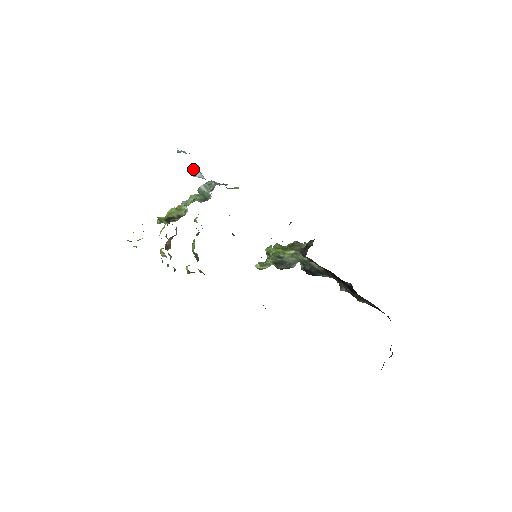
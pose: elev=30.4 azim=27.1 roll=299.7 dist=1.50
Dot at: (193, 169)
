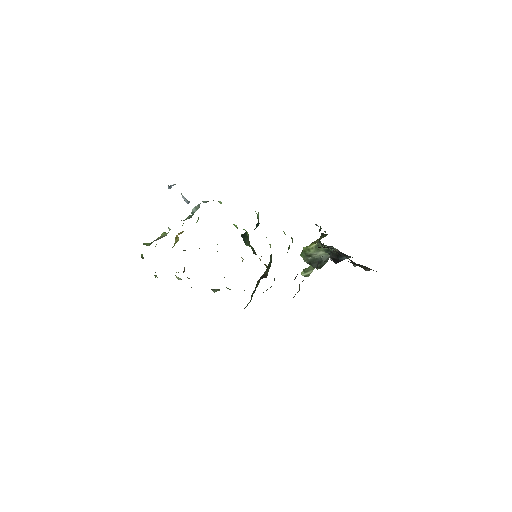
Dot at: (183, 197)
